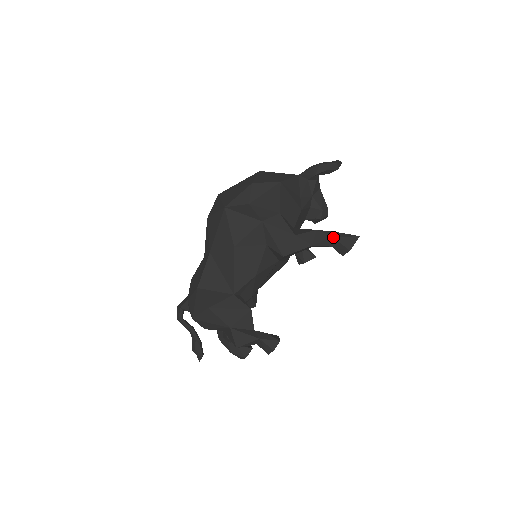
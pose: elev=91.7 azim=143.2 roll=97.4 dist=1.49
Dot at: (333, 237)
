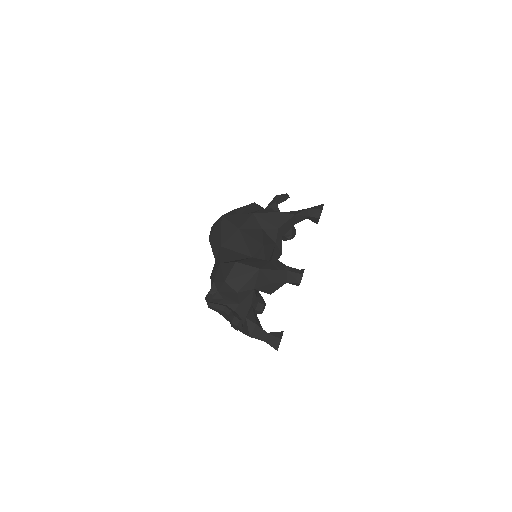
Dot at: (307, 208)
